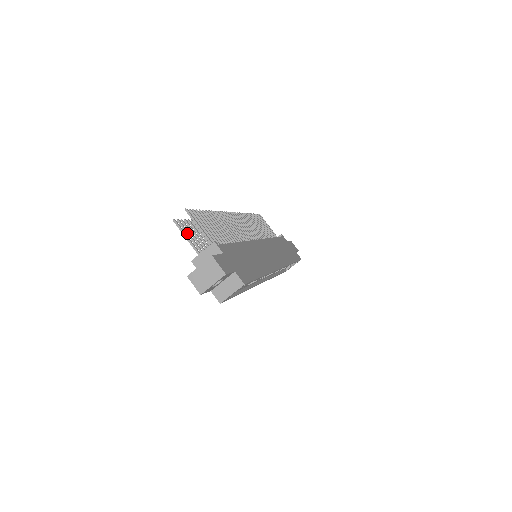
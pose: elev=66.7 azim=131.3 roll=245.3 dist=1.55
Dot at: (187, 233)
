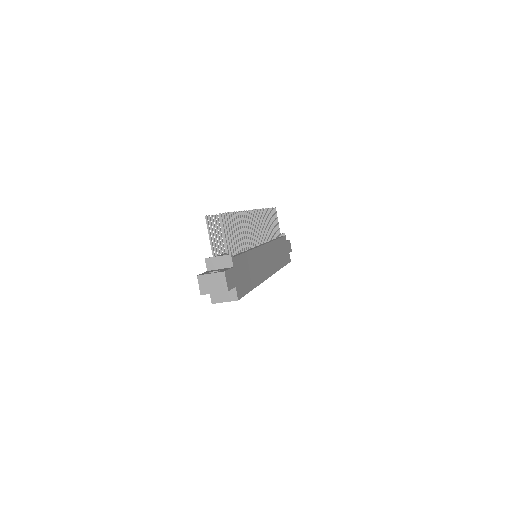
Dot at: (212, 231)
